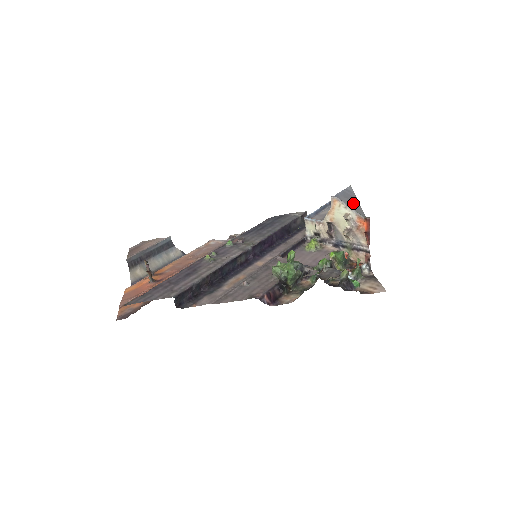
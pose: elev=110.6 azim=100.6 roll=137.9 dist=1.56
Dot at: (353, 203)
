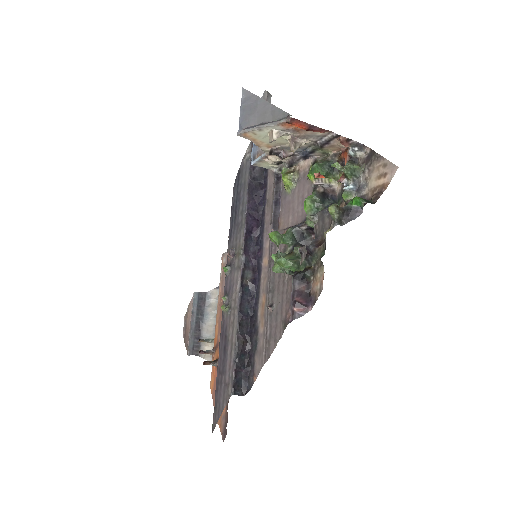
Dot at: (262, 112)
